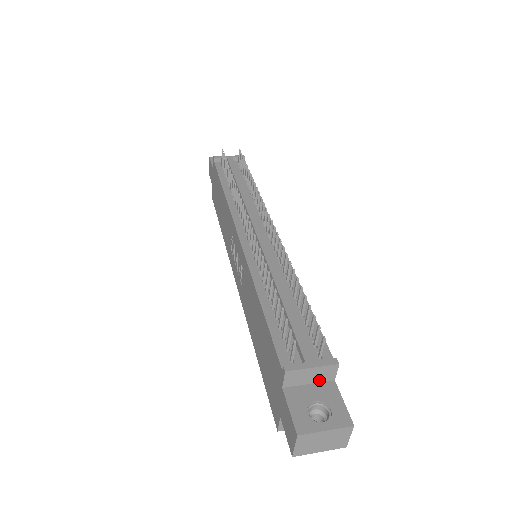
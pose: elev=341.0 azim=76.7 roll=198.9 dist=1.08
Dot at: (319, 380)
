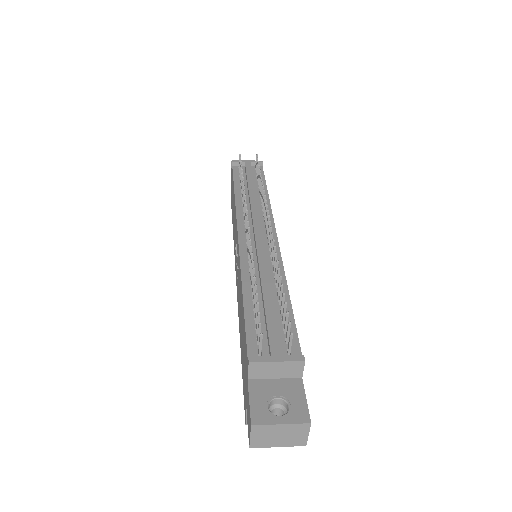
Dot at: (285, 376)
